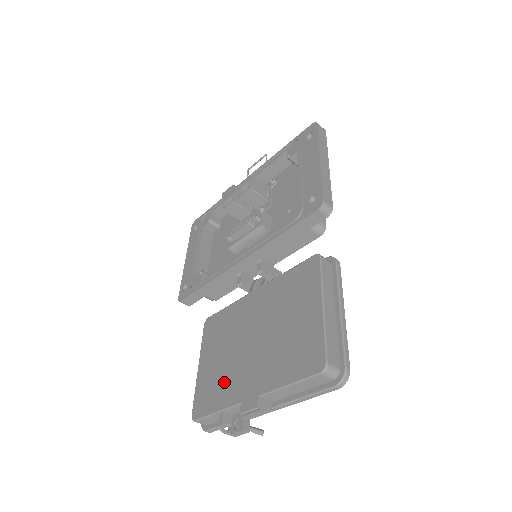
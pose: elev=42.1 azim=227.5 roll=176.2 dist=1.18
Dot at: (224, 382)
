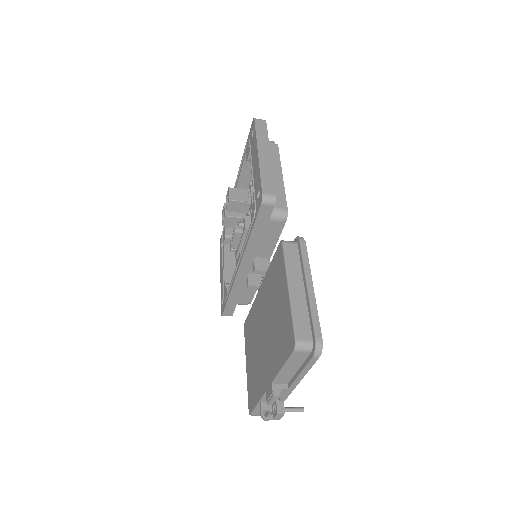
Dot at: (257, 376)
